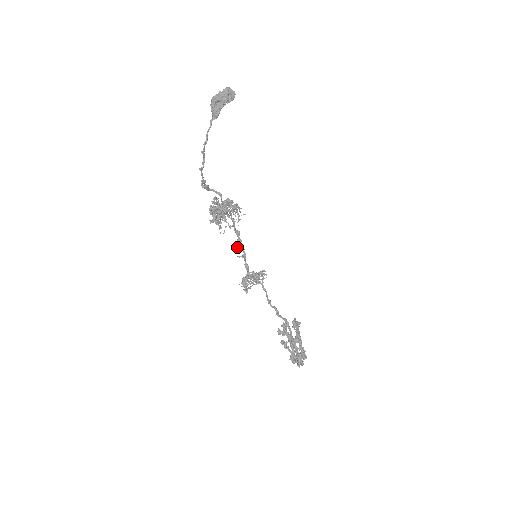
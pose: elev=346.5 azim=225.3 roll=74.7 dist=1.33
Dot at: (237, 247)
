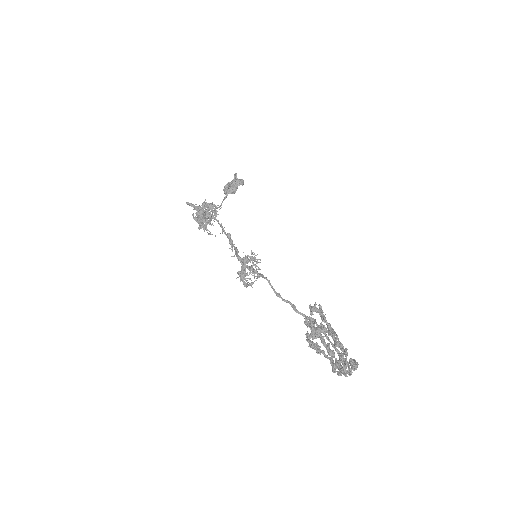
Dot at: (230, 248)
